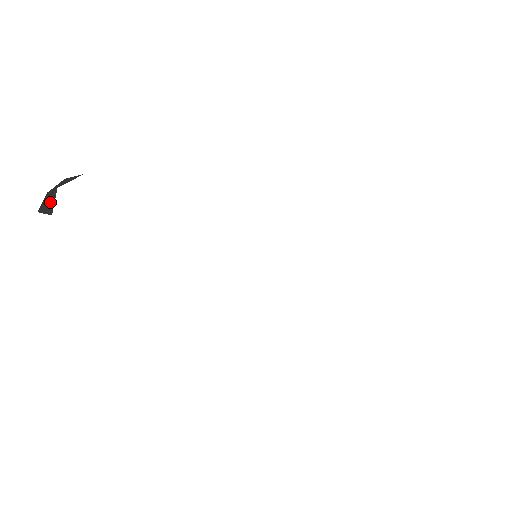
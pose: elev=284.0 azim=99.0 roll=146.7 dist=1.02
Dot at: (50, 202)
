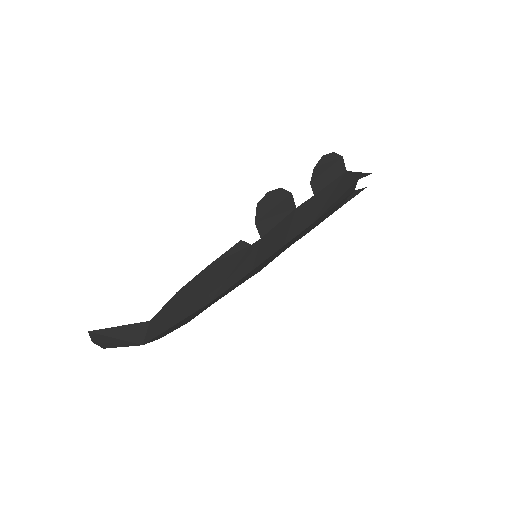
Dot at: occluded
